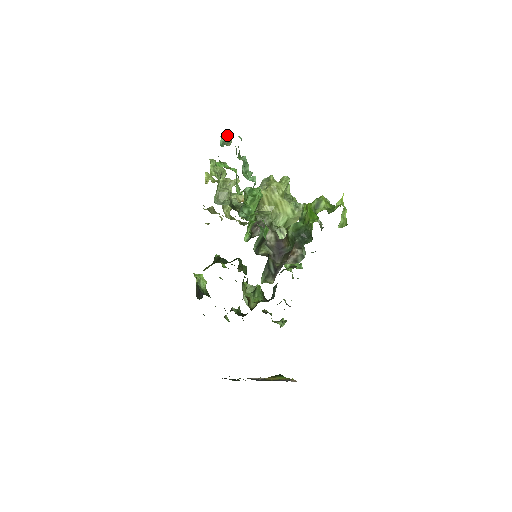
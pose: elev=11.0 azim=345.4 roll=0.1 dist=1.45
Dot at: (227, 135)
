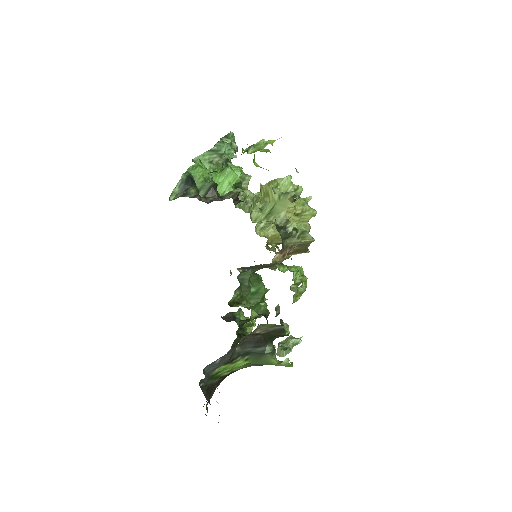
Dot at: occluded
